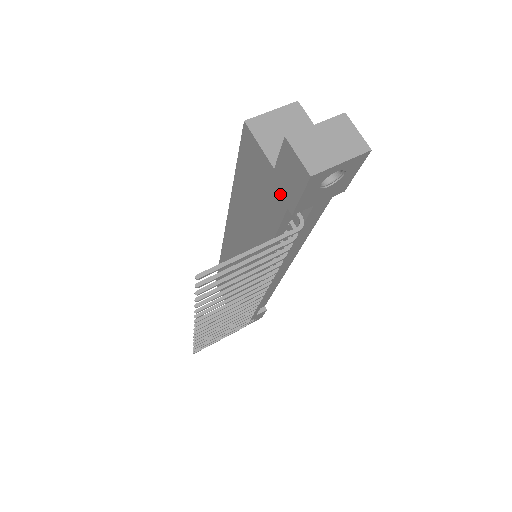
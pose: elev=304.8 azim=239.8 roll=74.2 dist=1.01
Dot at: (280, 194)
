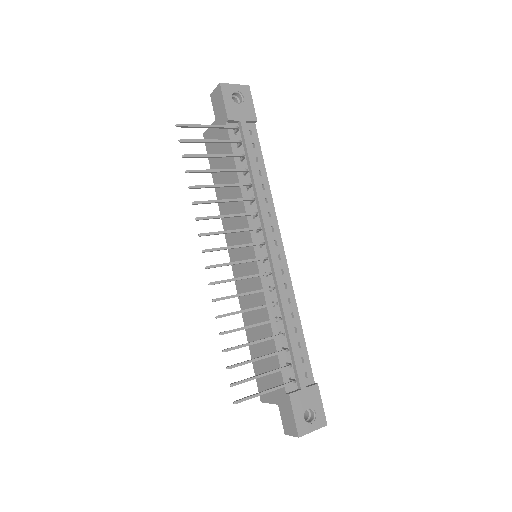
Dot at: occluded
